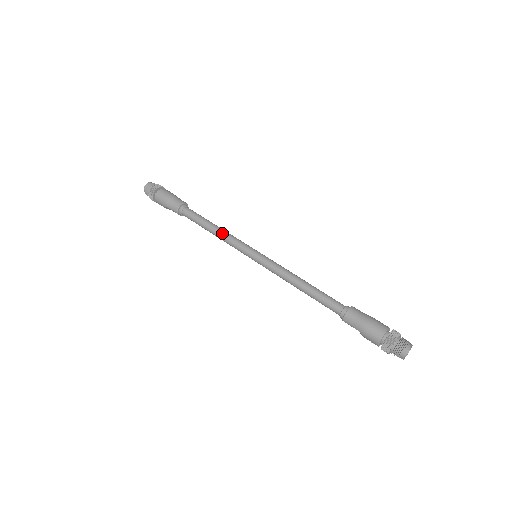
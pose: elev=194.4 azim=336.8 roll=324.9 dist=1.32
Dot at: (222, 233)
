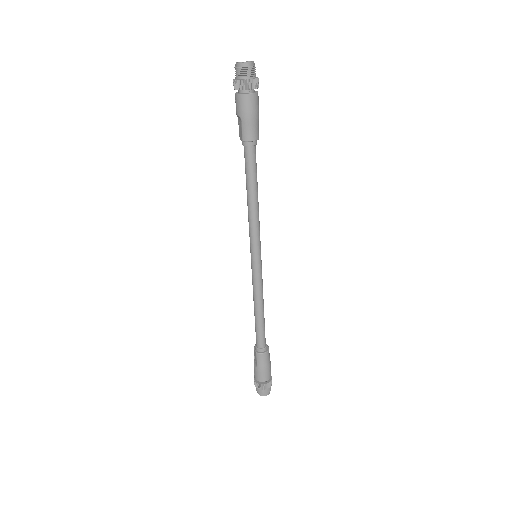
Dot at: (257, 212)
